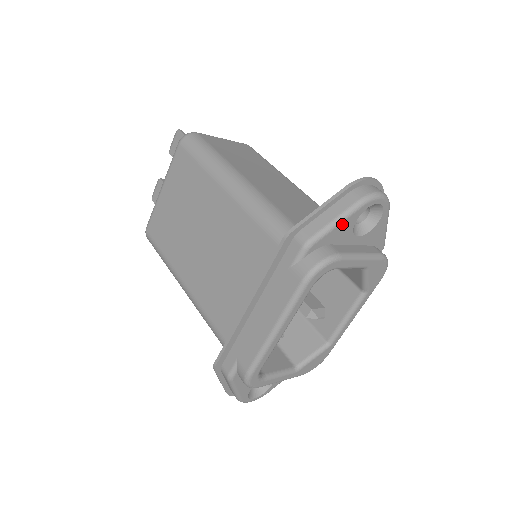
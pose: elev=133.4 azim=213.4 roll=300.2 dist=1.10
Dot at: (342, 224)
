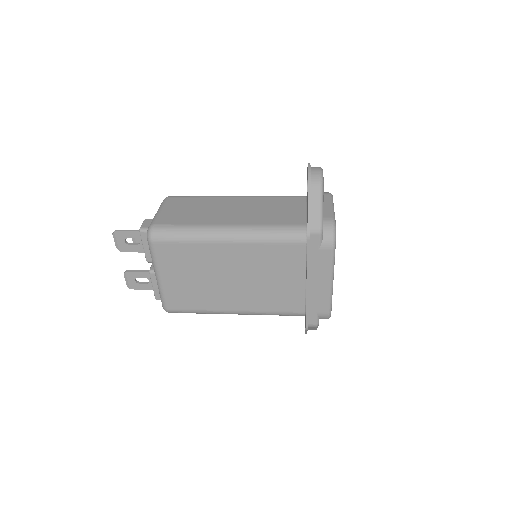
Dot at: occluded
